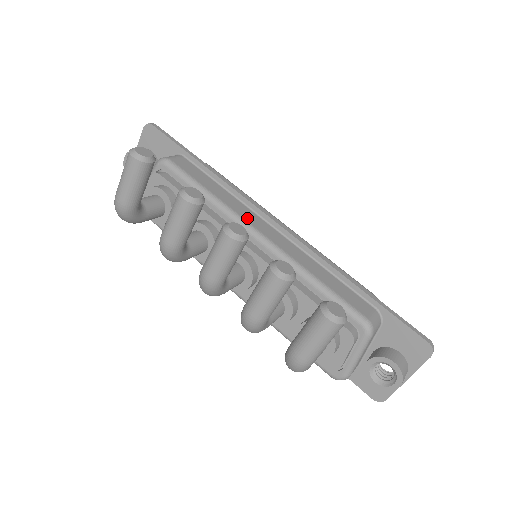
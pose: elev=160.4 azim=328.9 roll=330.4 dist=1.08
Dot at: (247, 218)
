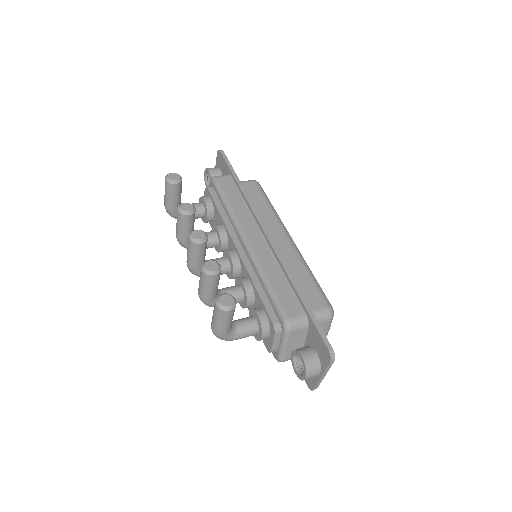
Dot at: (245, 227)
